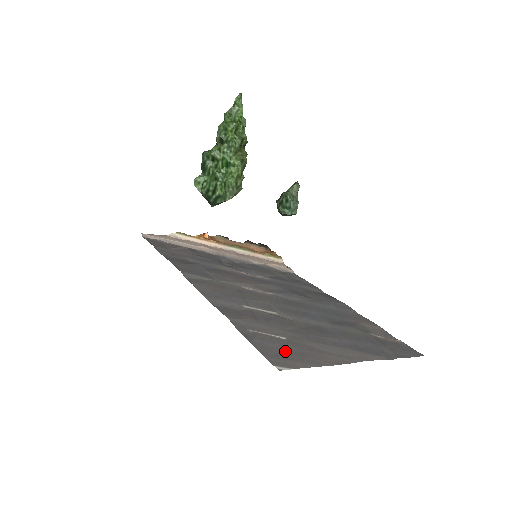
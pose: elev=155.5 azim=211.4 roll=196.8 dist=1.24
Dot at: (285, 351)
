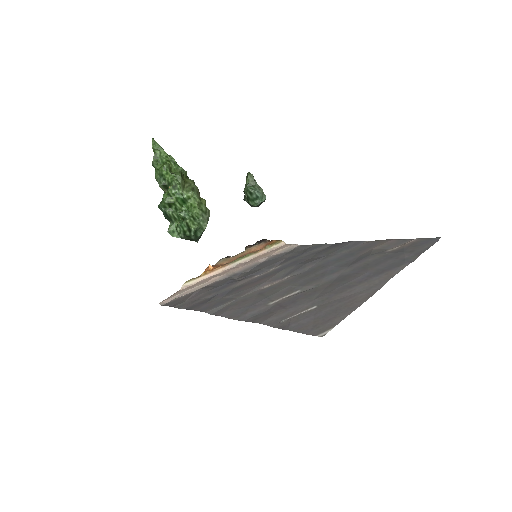
Dot at: (320, 317)
